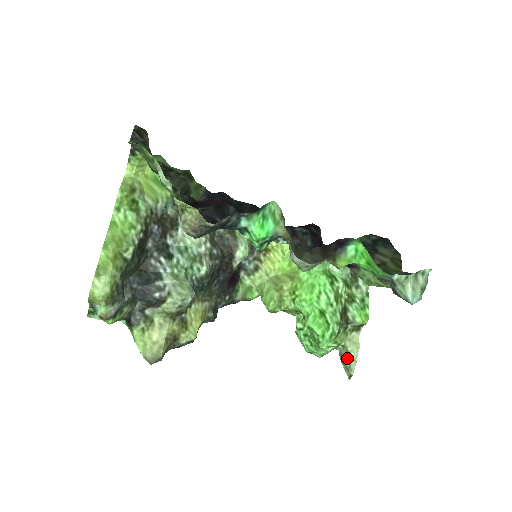
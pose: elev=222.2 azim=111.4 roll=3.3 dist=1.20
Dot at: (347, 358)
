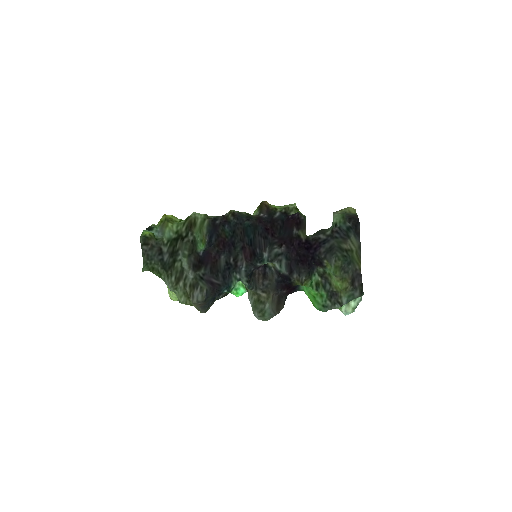
Dot at: occluded
